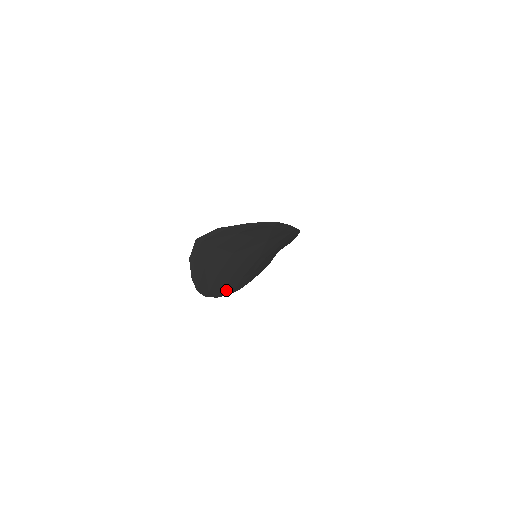
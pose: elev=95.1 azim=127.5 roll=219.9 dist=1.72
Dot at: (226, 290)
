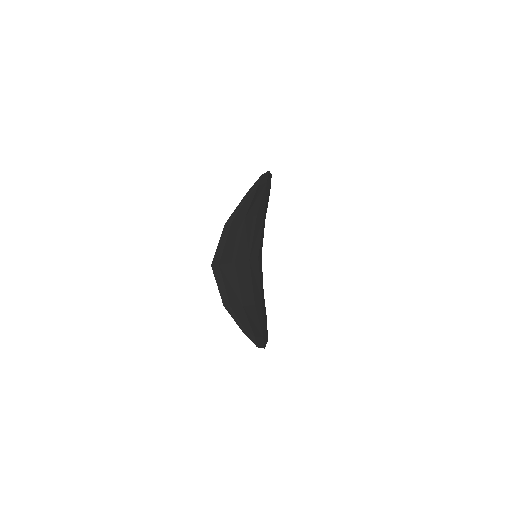
Dot at: (266, 323)
